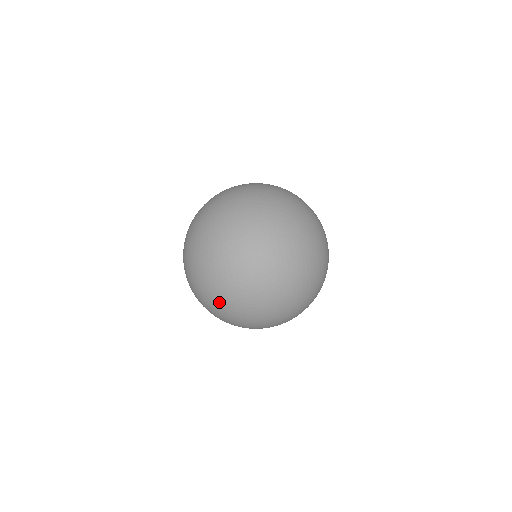
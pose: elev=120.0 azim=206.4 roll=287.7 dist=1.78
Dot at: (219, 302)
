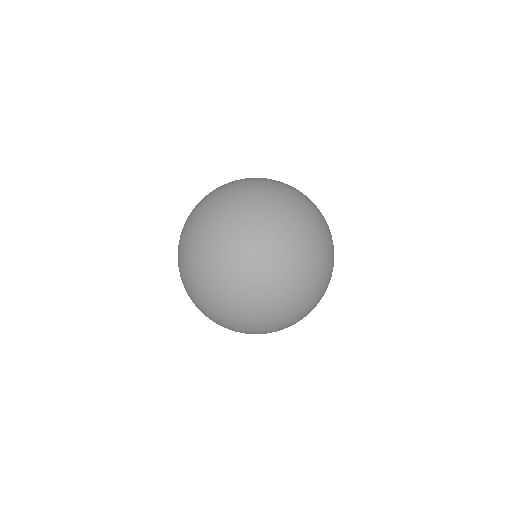
Dot at: (188, 276)
